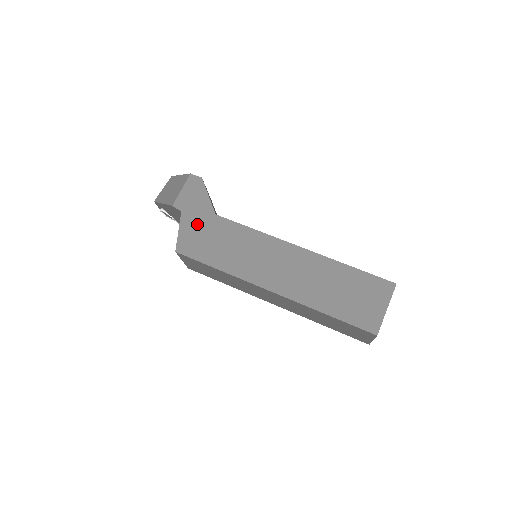
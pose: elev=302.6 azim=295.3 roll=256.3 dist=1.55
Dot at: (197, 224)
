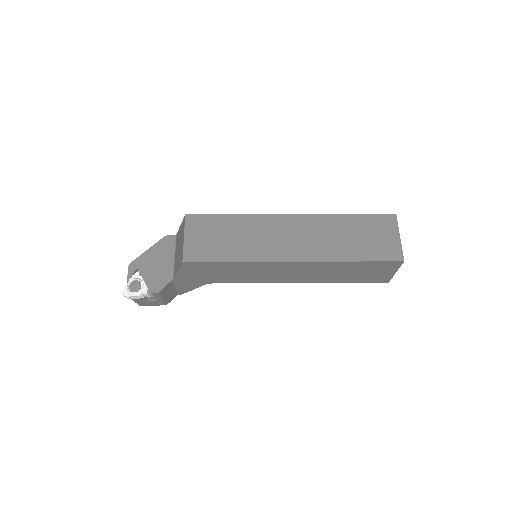
Dot at: occluded
